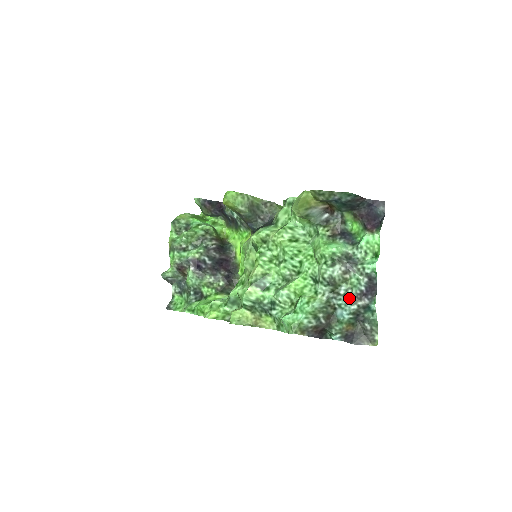
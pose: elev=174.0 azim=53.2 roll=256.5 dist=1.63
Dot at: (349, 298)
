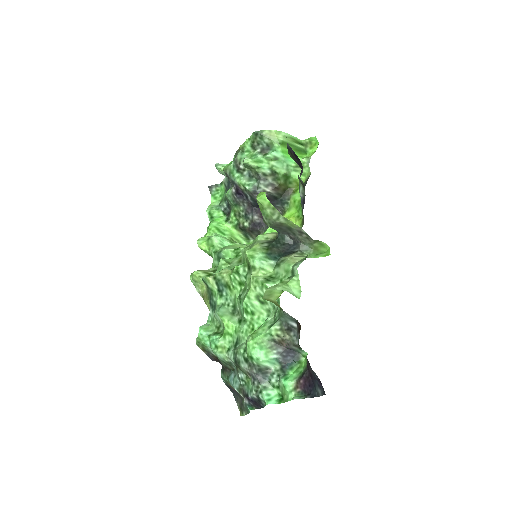
Dot at: (241, 384)
